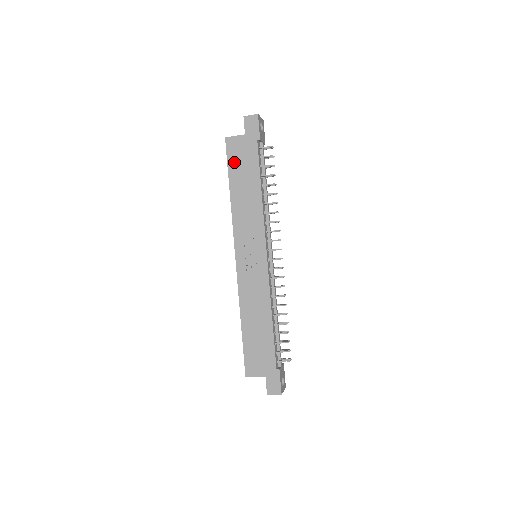
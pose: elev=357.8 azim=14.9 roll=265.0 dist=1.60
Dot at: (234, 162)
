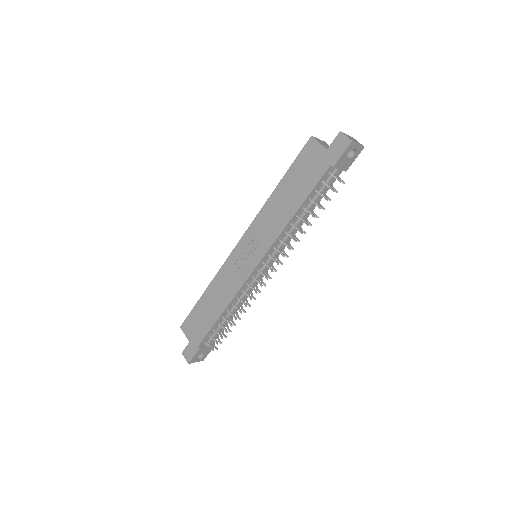
Dot at: (299, 165)
